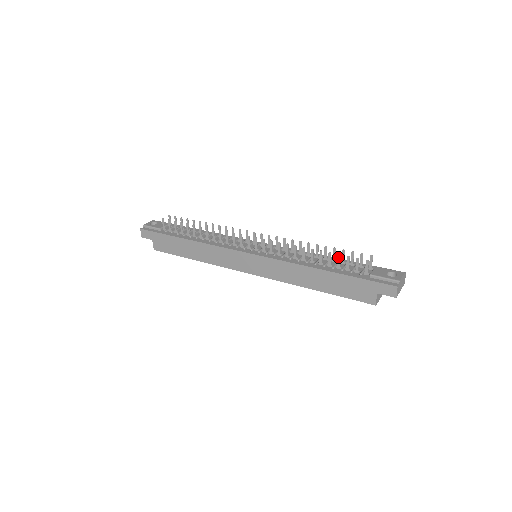
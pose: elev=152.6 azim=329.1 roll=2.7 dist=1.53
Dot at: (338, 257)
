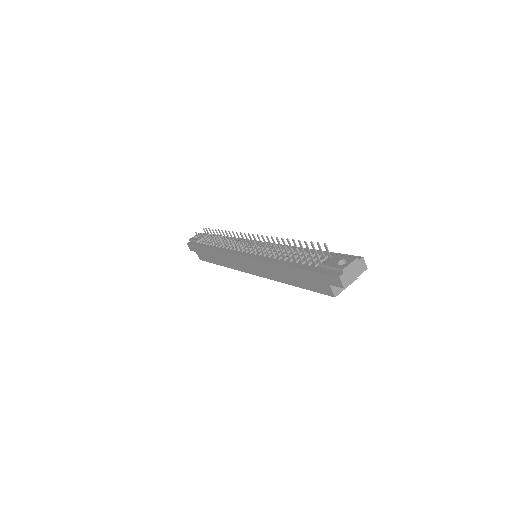
Dot at: (296, 250)
